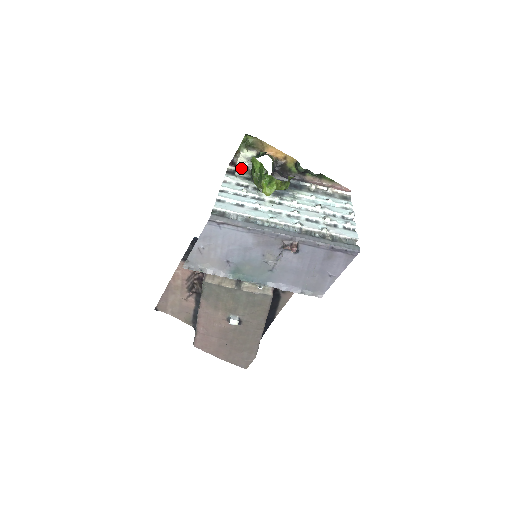
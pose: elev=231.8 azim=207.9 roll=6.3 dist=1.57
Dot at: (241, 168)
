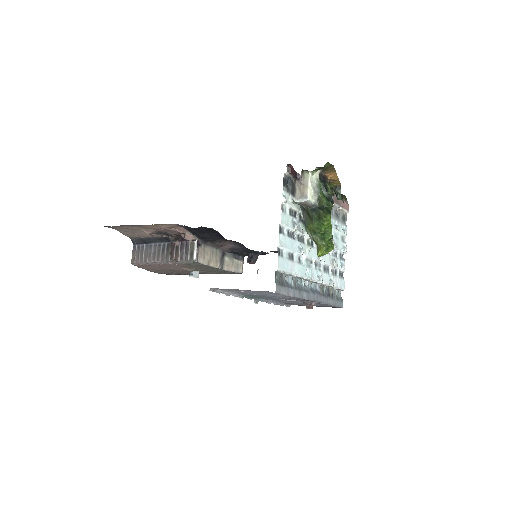
Dot at: (305, 203)
